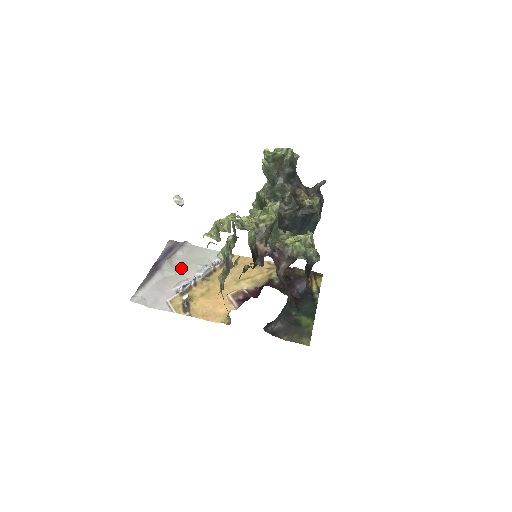
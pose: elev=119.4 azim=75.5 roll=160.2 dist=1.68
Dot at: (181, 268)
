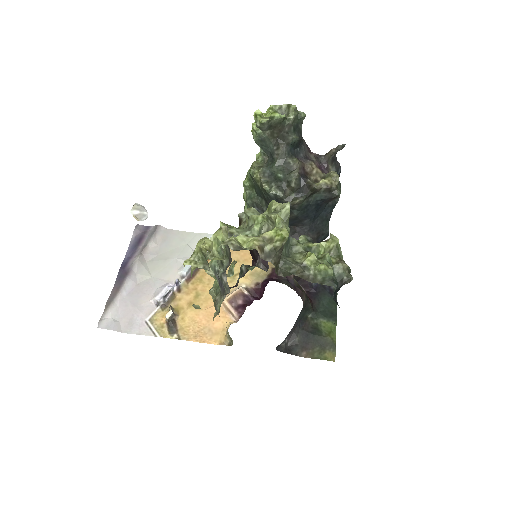
Dot at: (157, 267)
